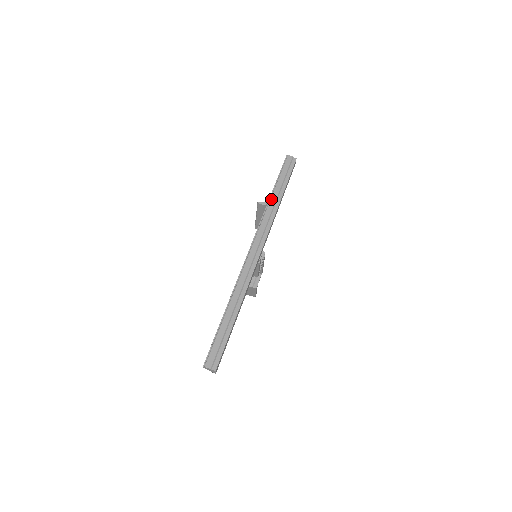
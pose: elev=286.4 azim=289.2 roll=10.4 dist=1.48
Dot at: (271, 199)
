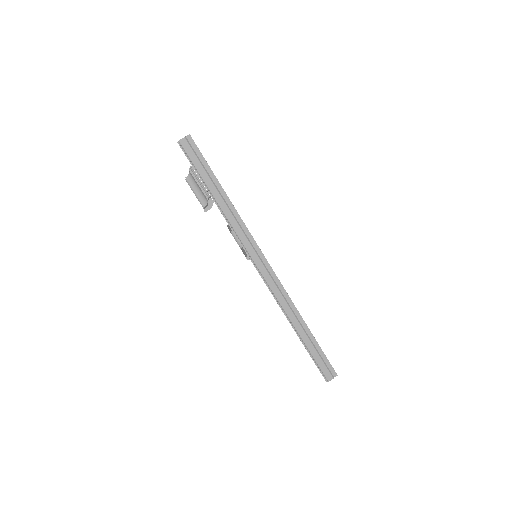
Dot at: (220, 207)
